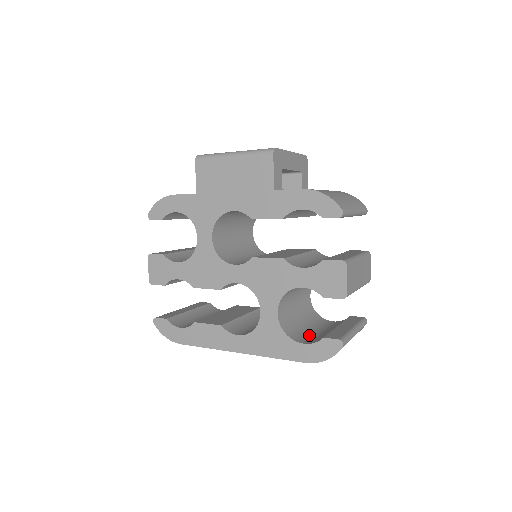
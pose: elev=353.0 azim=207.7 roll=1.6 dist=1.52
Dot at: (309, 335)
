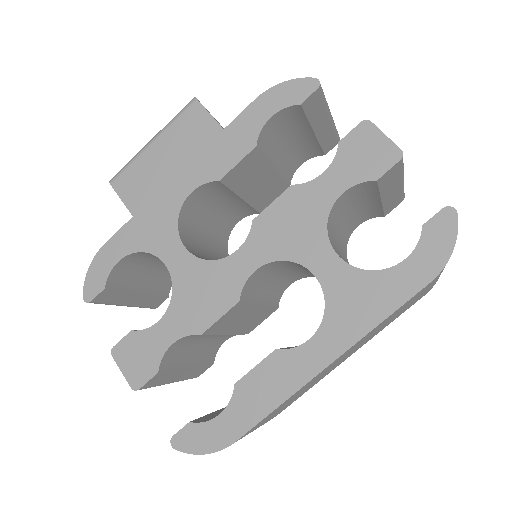
Dot at: occluded
